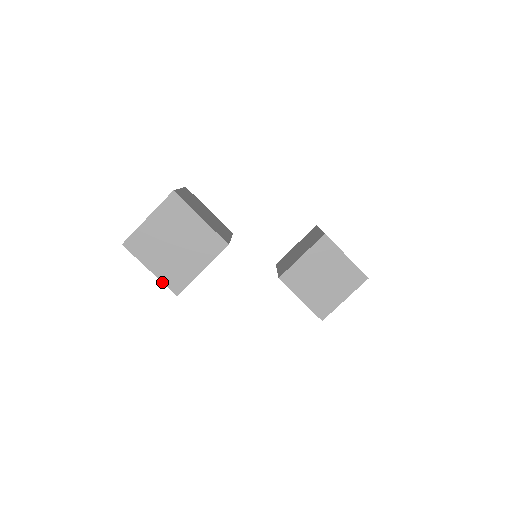
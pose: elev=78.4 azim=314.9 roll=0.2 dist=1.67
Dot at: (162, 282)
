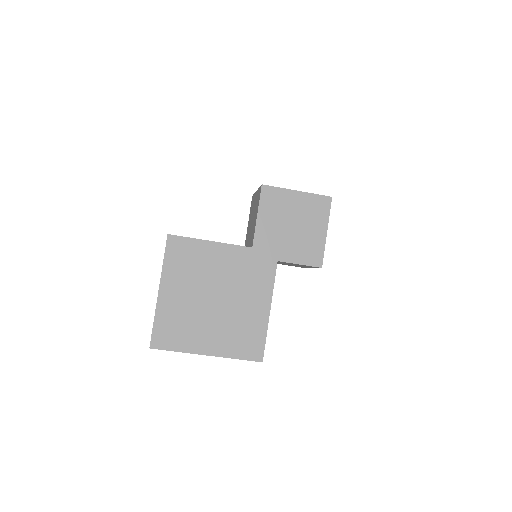
Dot at: occluded
